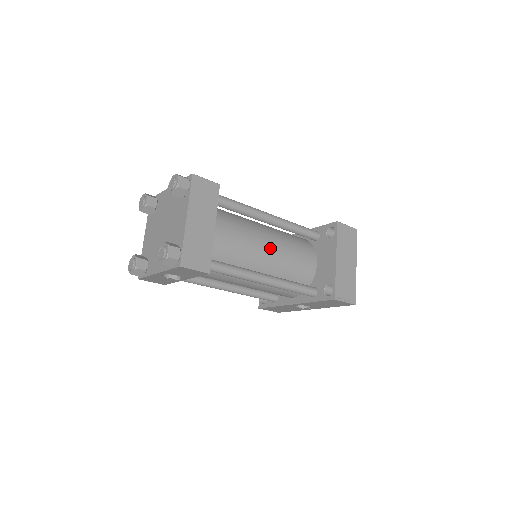
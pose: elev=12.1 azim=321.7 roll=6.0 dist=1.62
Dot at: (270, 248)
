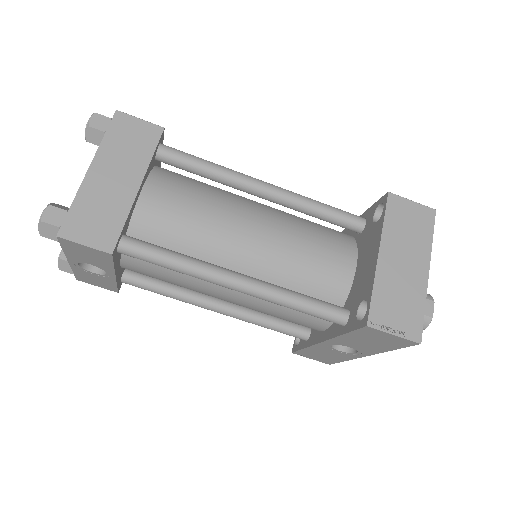
Dot at: (256, 233)
